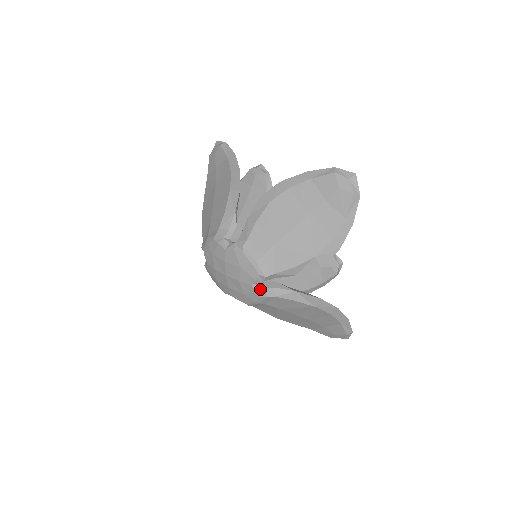
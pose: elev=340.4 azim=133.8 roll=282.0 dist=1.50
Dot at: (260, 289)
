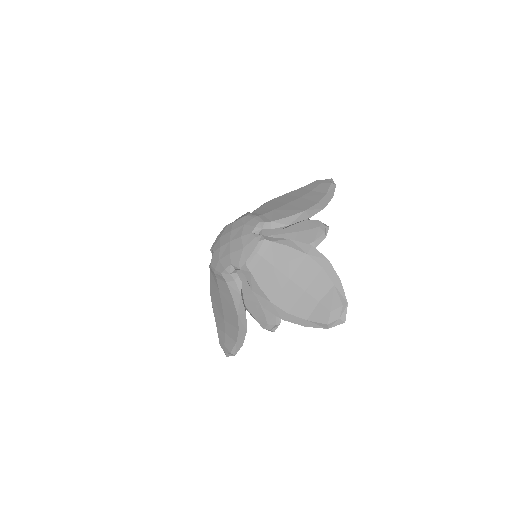
Dot at: (259, 235)
